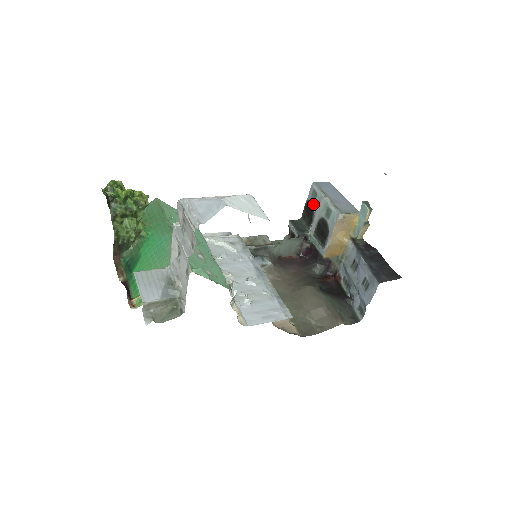
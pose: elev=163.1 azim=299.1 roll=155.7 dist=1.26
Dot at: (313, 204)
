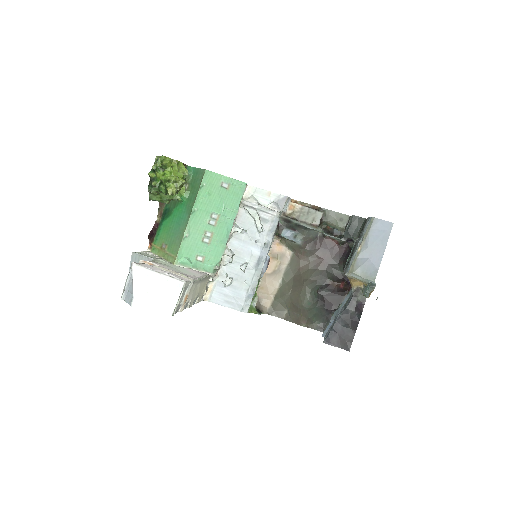
Dot at: (362, 231)
